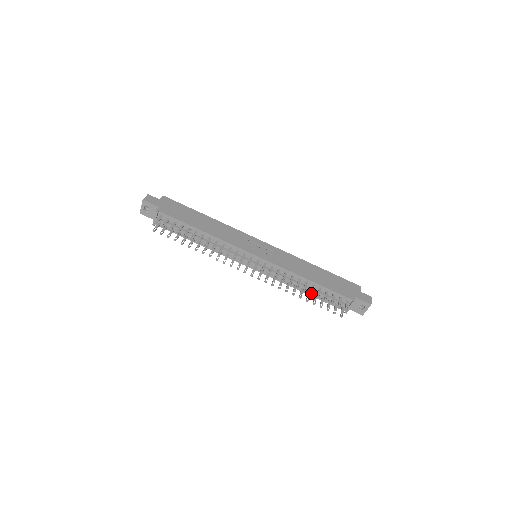
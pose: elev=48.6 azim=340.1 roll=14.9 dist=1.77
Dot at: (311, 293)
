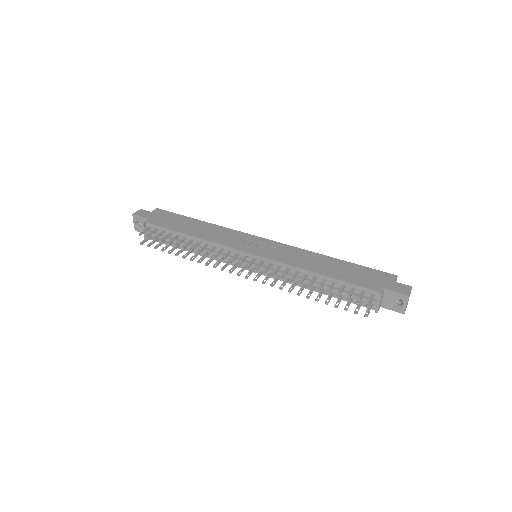
Dot at: occluded
